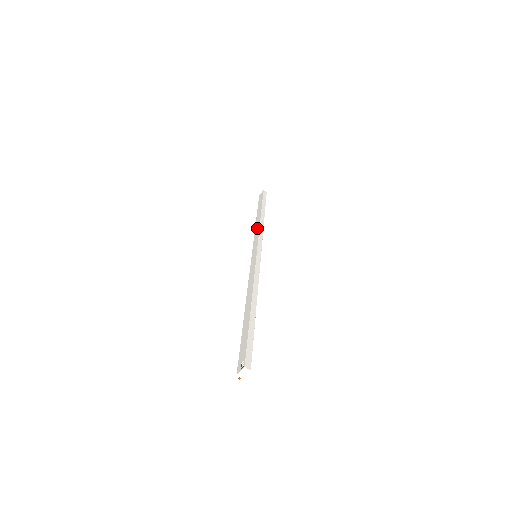
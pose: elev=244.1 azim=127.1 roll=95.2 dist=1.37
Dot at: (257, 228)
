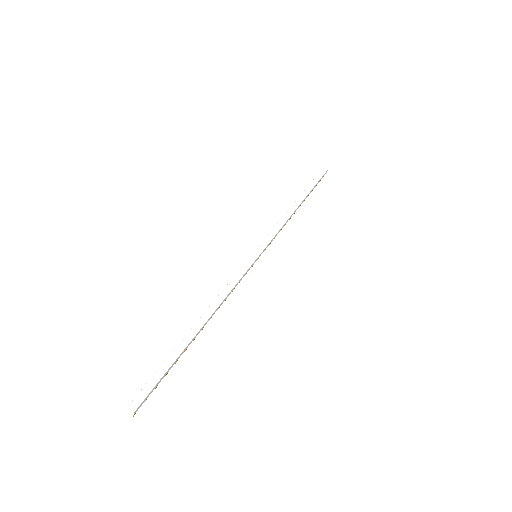
Dot at: (282, 218)
